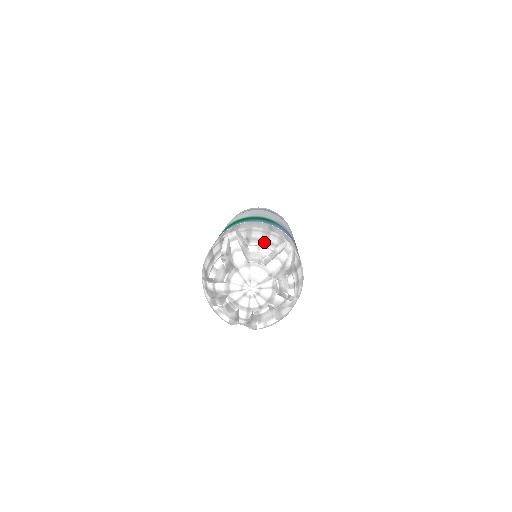
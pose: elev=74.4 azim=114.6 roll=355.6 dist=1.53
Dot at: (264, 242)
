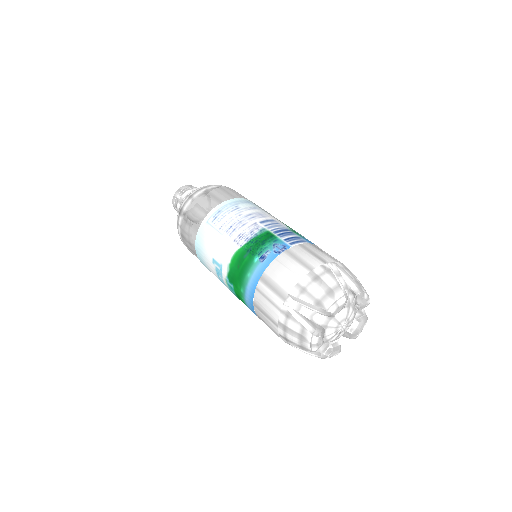
Dot at: (331, 294)
